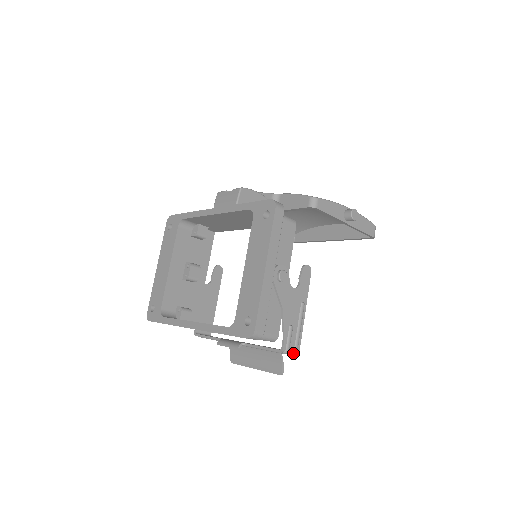
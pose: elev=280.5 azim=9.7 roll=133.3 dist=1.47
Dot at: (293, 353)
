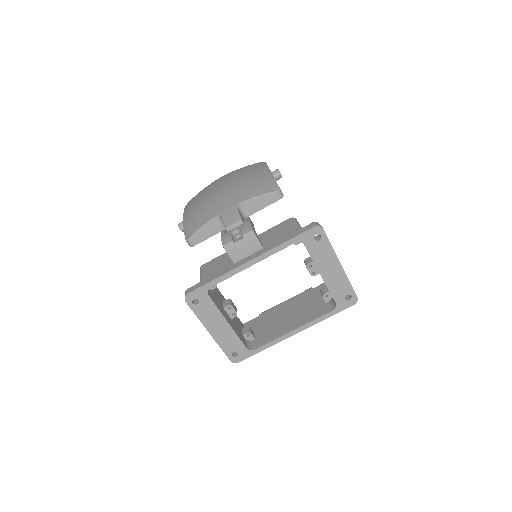
Dot at: occluded
